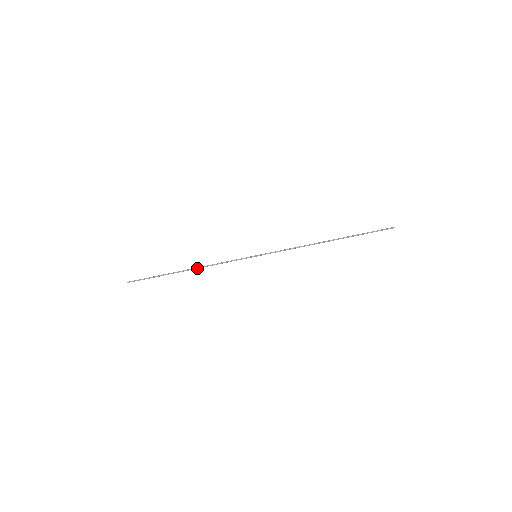
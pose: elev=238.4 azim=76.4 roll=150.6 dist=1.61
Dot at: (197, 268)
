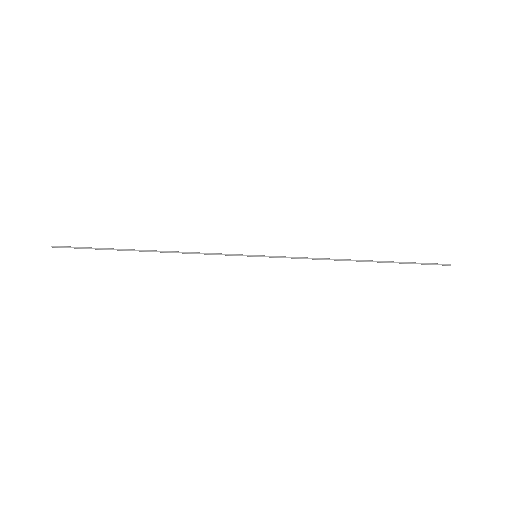
Dot at: (166, 252)
